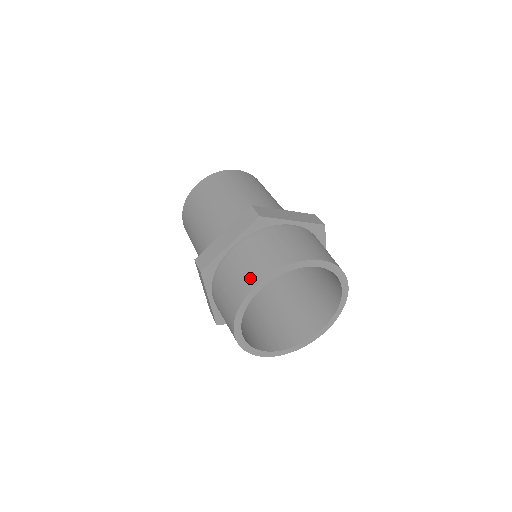
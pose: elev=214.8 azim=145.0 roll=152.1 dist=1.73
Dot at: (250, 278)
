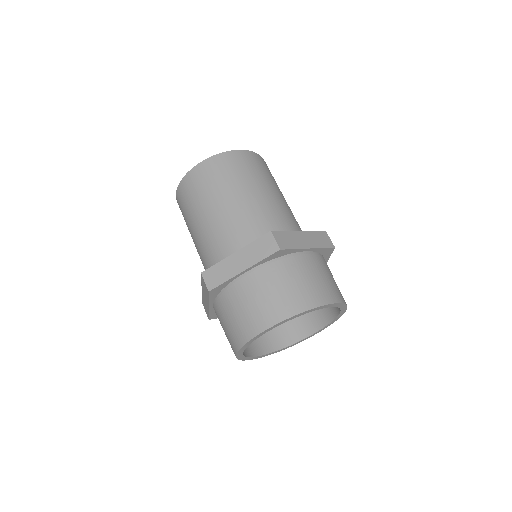
Dot at: (264, 317)
